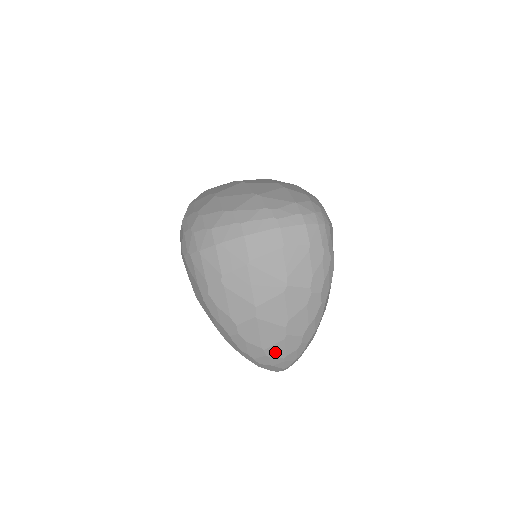
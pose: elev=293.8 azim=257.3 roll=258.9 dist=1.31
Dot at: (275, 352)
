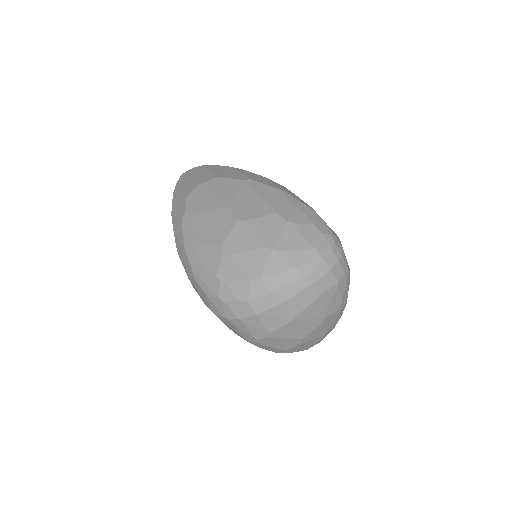
Dot at: (313, 345)
